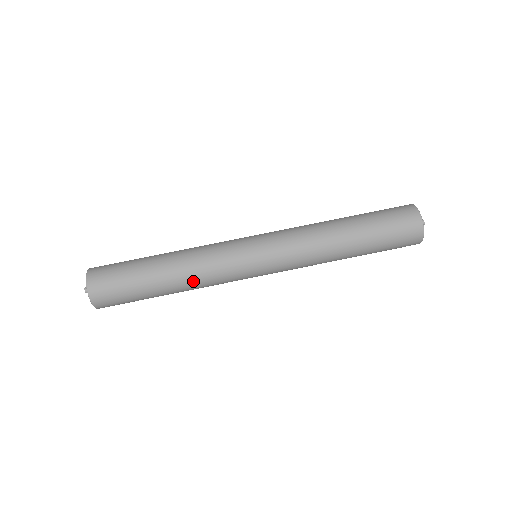
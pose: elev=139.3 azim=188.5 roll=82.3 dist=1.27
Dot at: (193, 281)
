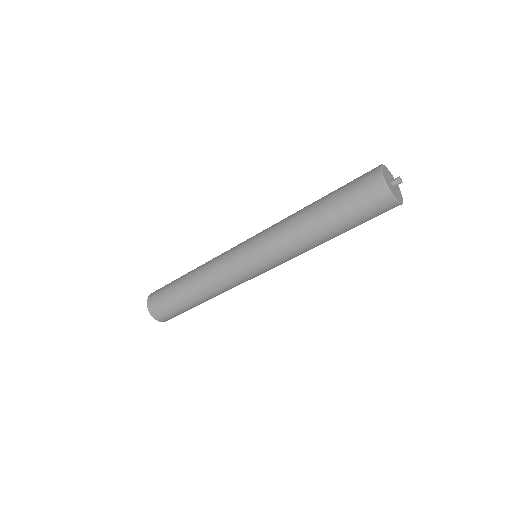
Dot at: (202, 274)
